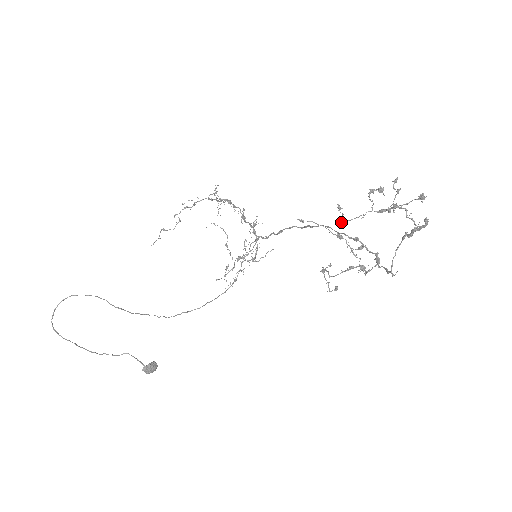
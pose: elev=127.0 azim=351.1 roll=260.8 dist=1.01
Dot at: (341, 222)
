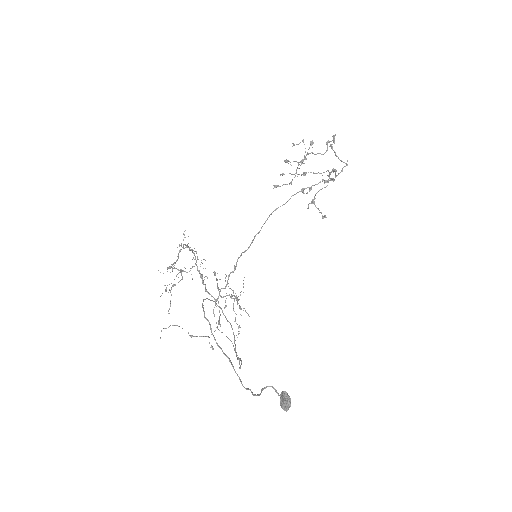
Dot at: (289, 183)
